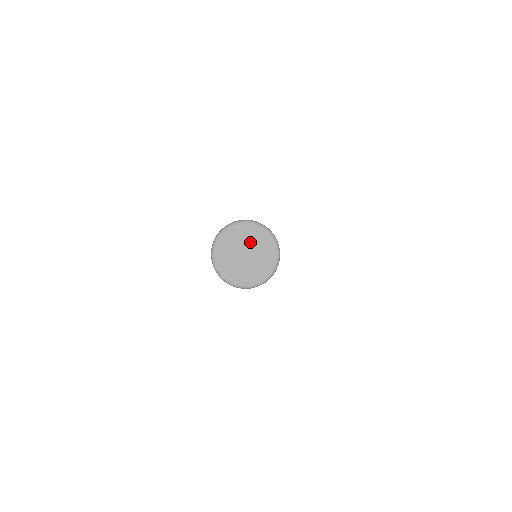
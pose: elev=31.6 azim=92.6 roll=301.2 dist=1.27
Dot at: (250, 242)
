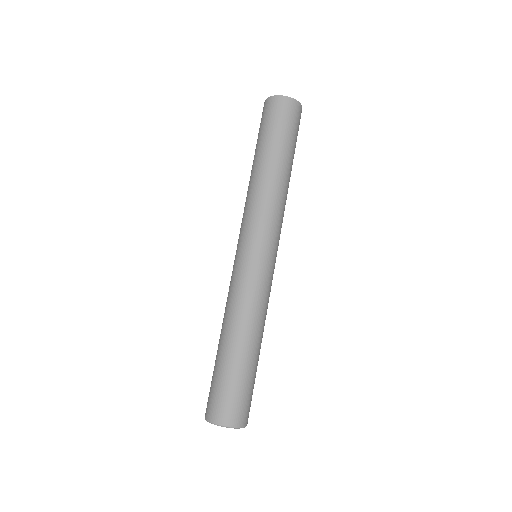
Dot at: occluded
